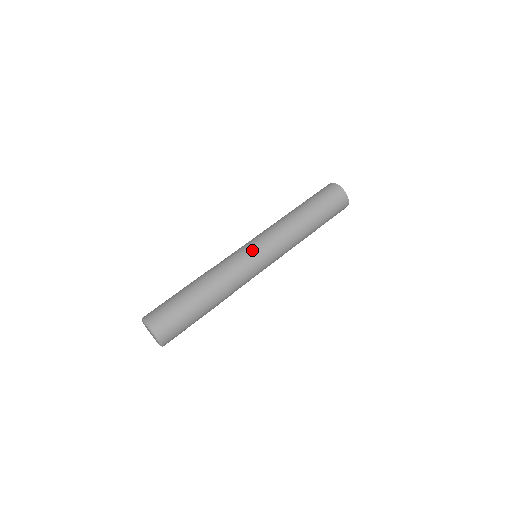
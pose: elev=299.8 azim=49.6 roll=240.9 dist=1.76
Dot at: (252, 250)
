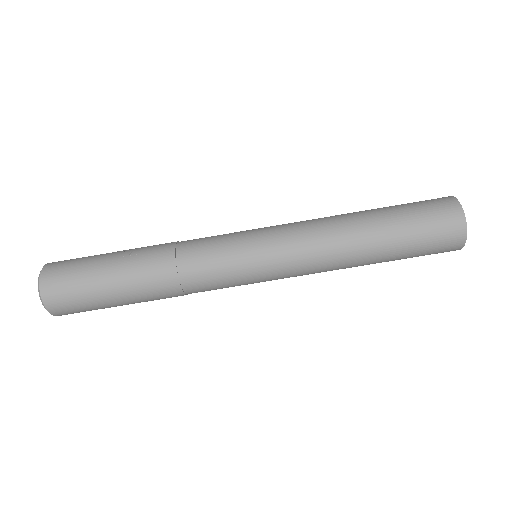
Dot at: (251, 281)
